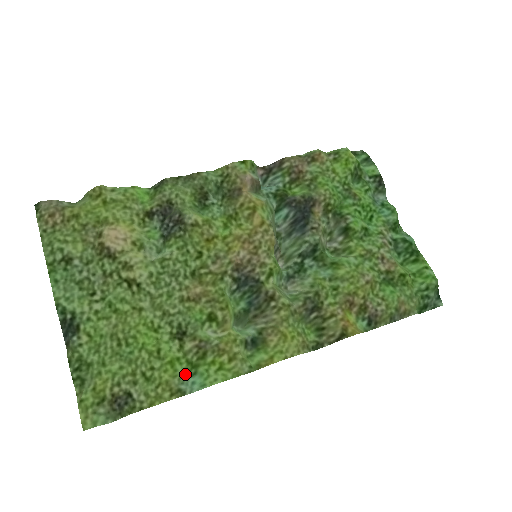
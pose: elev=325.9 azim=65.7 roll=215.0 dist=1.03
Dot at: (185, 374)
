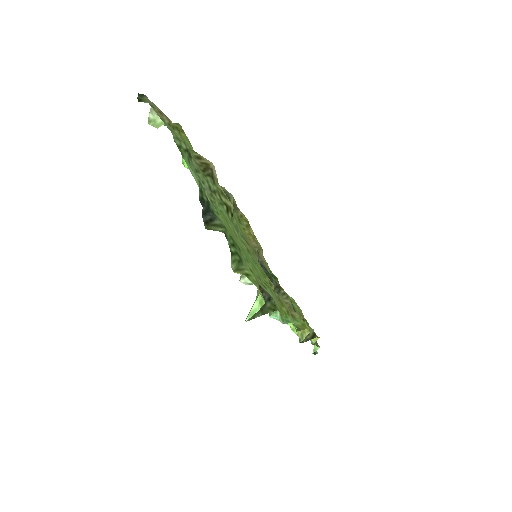
Dot at: occluded
